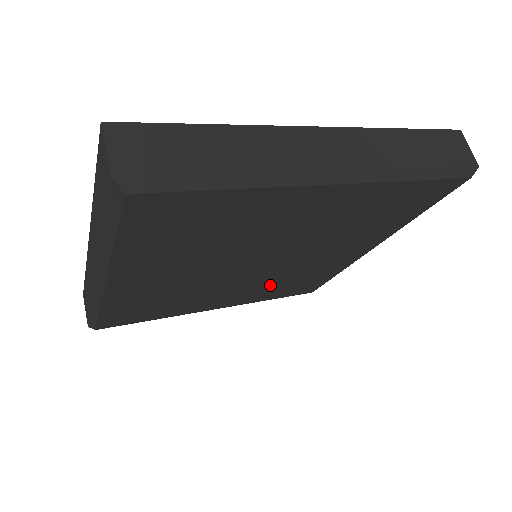
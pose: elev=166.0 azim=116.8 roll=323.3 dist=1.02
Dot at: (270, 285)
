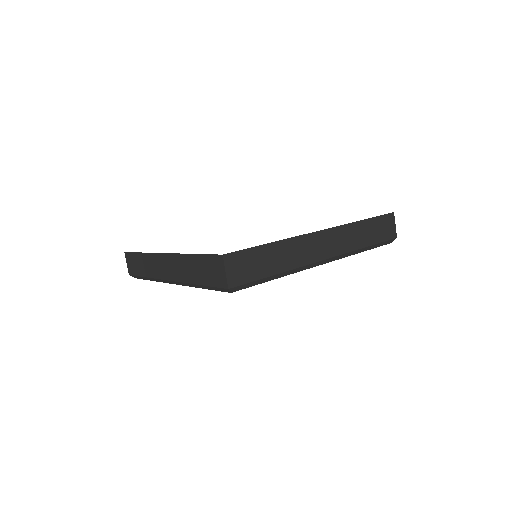
Dot at: occluded
